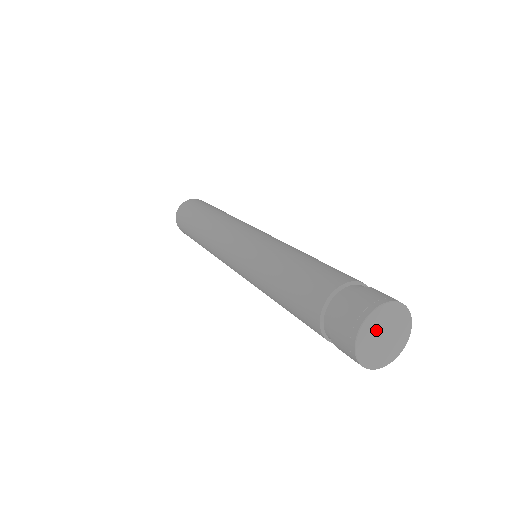
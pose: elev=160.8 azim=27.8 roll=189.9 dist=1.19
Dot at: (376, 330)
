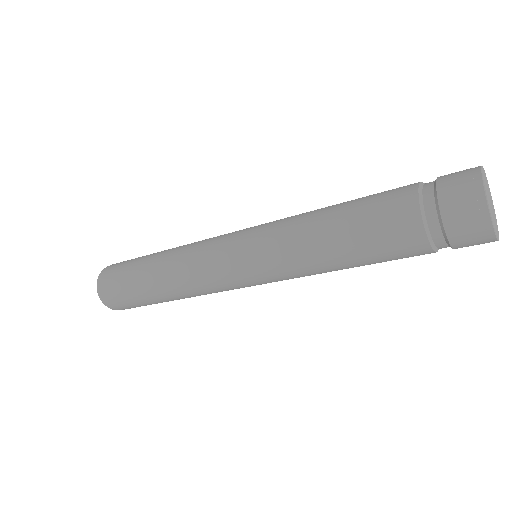
Dot at: (488, 199)
